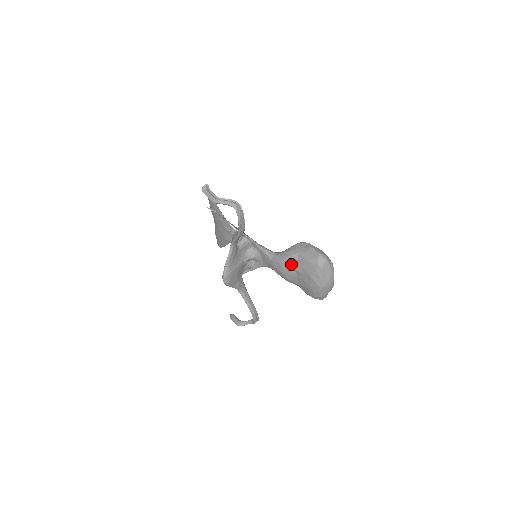
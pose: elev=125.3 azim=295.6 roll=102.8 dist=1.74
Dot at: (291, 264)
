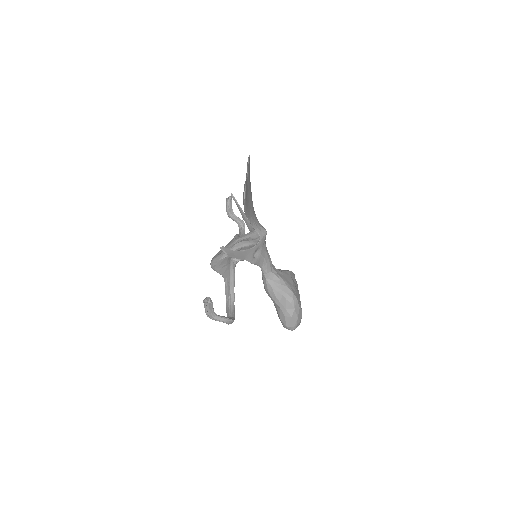
Dot at: (271, 299)
